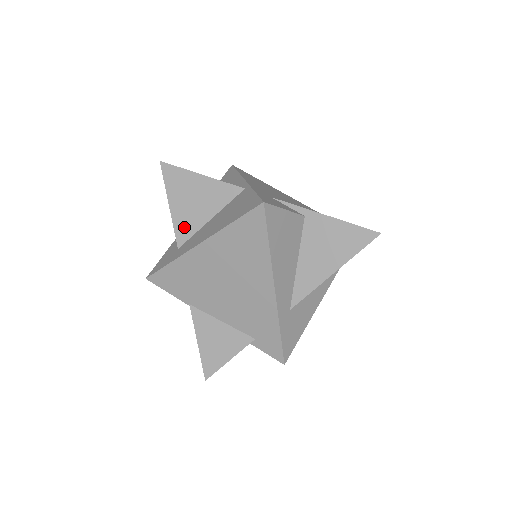
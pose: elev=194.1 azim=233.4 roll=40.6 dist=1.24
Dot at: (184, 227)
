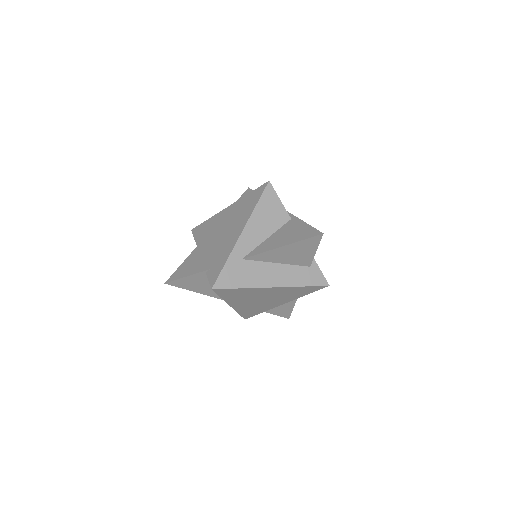
Dot at: occluded
